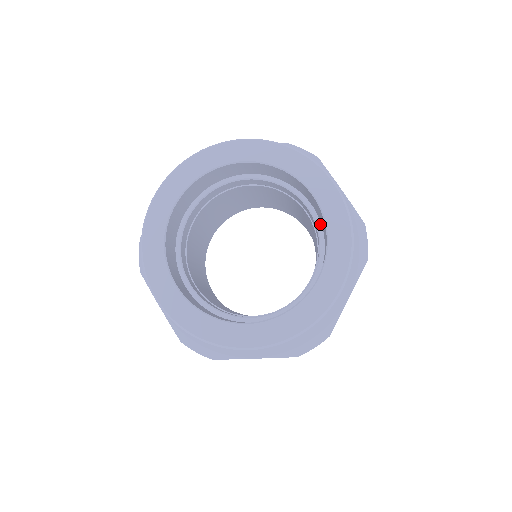
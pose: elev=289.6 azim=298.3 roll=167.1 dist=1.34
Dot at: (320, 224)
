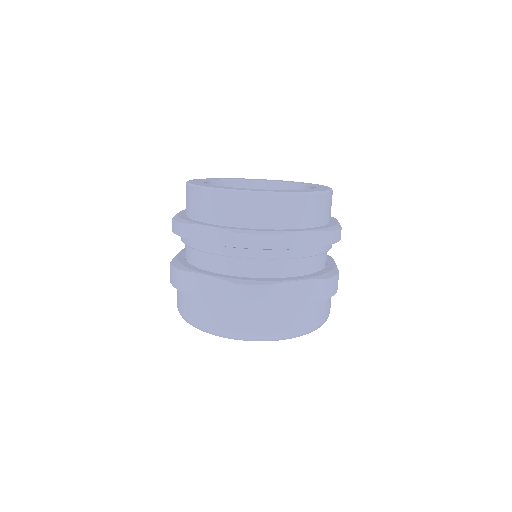
Dot at: occluded
